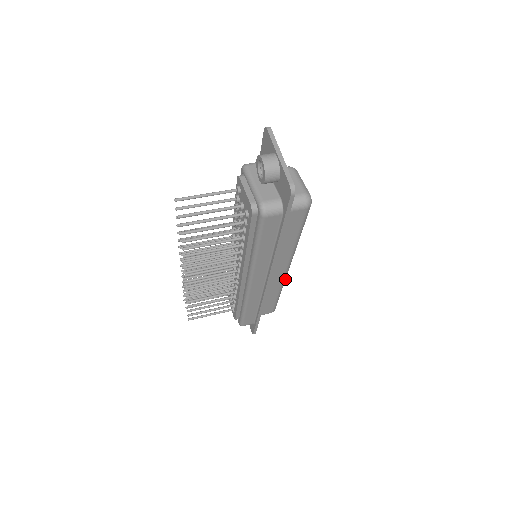
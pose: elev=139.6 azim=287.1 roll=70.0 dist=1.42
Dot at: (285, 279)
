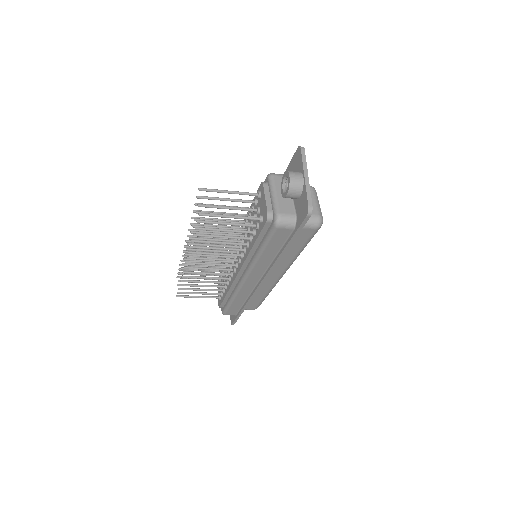
Dot at: occluded
